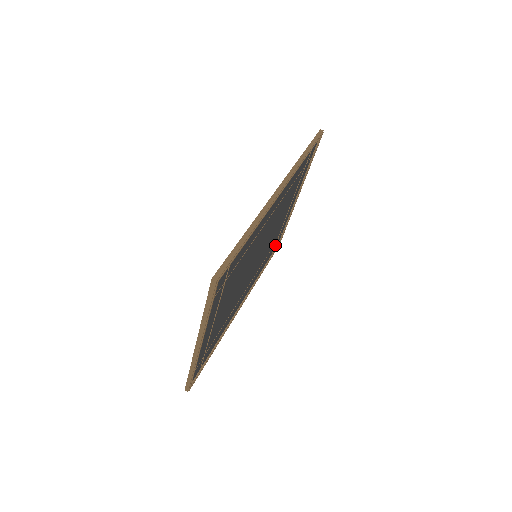
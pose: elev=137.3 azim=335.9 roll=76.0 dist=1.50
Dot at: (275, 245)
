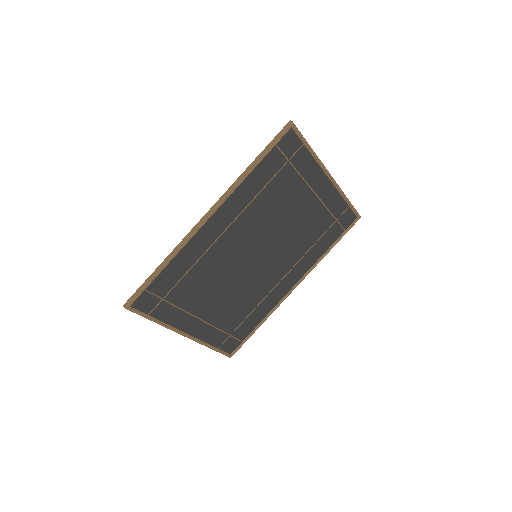
Dot at: (339, 223)
